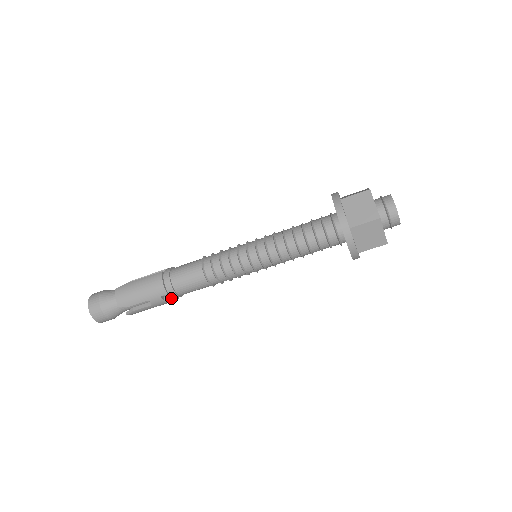
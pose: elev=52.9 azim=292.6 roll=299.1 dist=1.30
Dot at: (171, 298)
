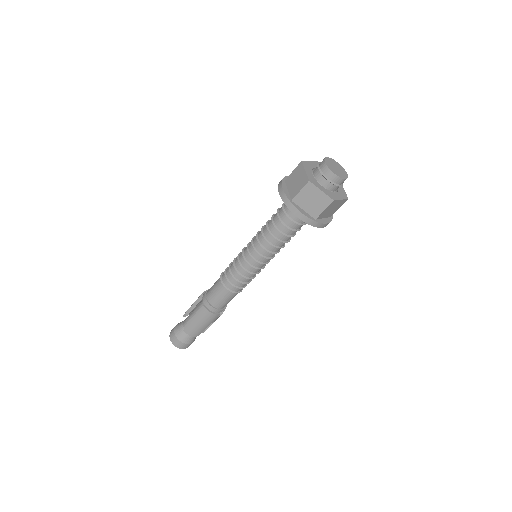
Dot at: occluded
